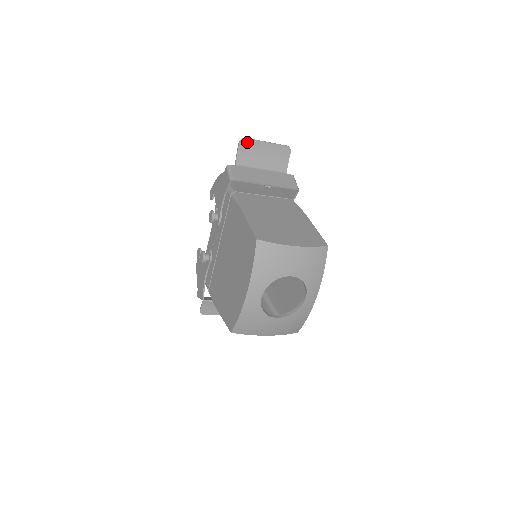
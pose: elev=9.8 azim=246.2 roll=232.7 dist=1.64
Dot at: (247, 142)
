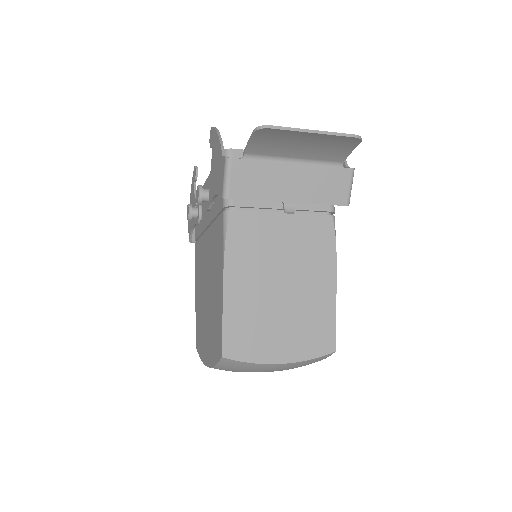
Dot at: (271, 131)
